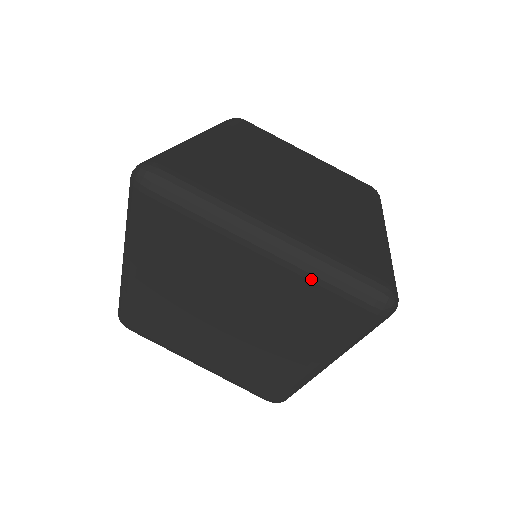
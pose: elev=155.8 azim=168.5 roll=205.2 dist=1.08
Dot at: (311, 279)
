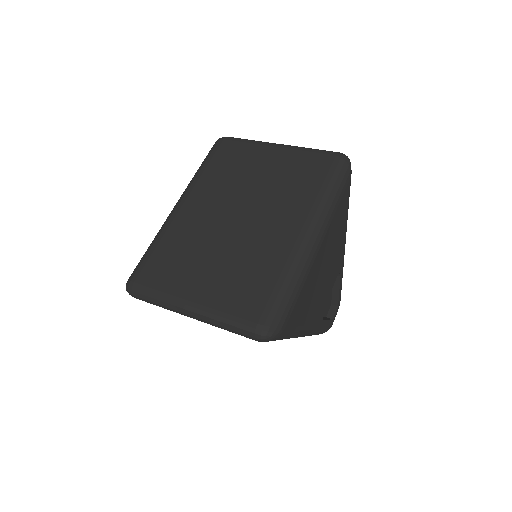
Dot at: (221, 328)
